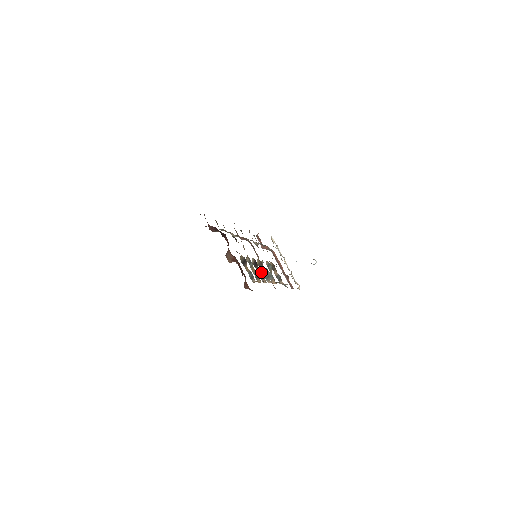
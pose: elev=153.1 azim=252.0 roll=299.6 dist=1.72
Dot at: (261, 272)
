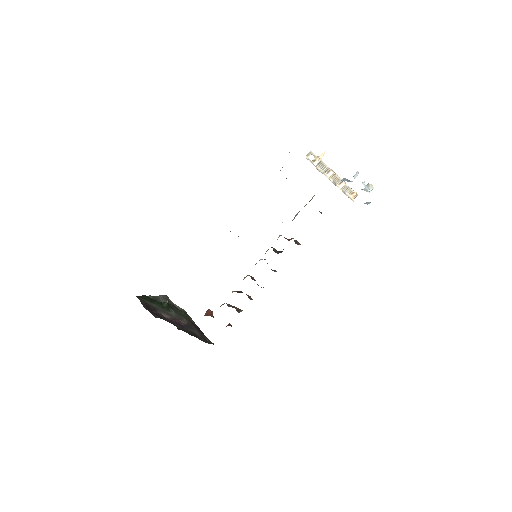
Dot at: occluded
